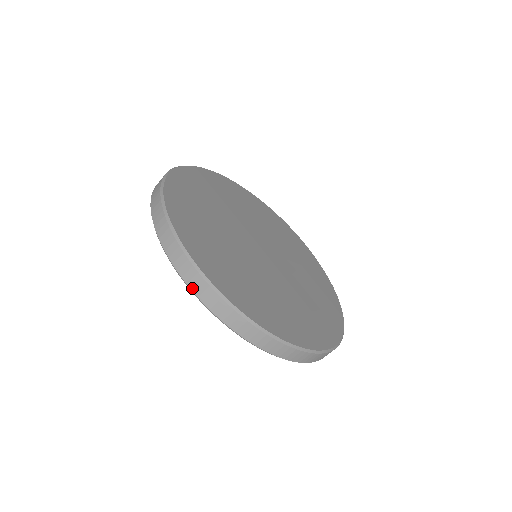
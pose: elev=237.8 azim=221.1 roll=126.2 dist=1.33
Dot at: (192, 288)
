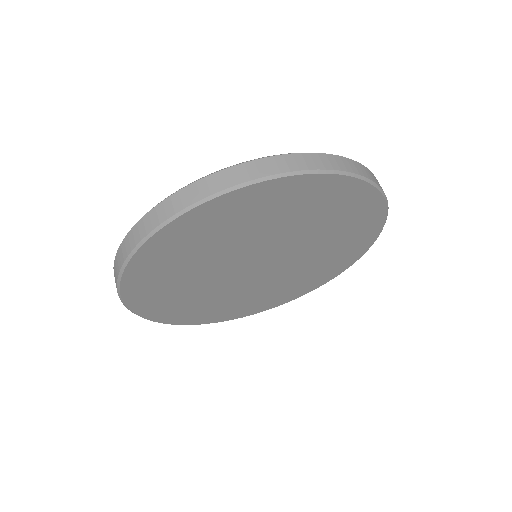
Dot at: (119, 270)
